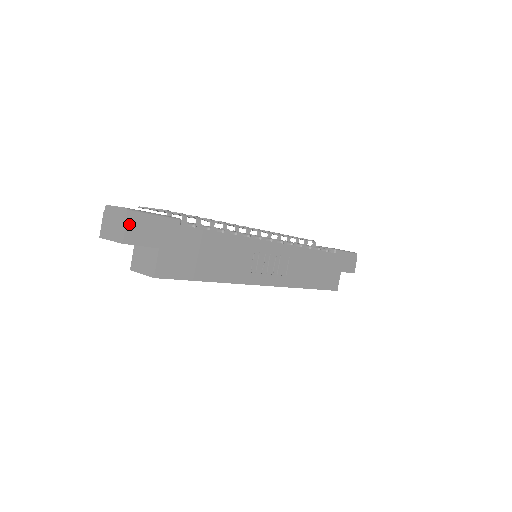
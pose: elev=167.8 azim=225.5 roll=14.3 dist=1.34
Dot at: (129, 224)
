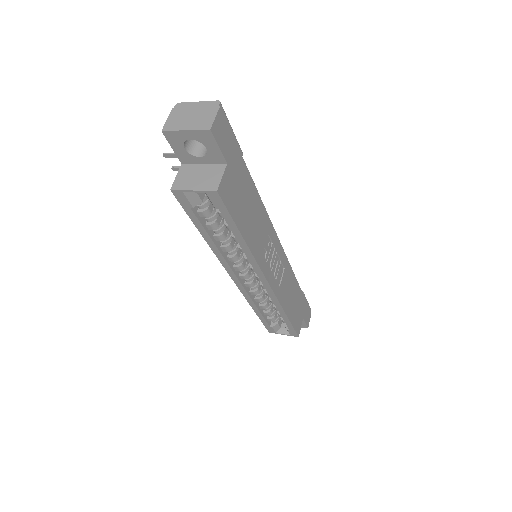
Dot at: (218, 116)
